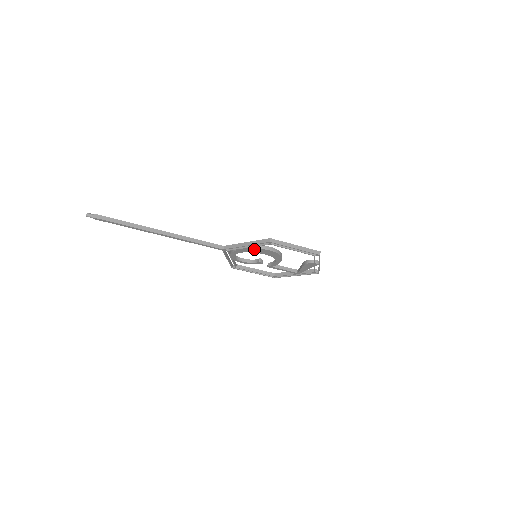
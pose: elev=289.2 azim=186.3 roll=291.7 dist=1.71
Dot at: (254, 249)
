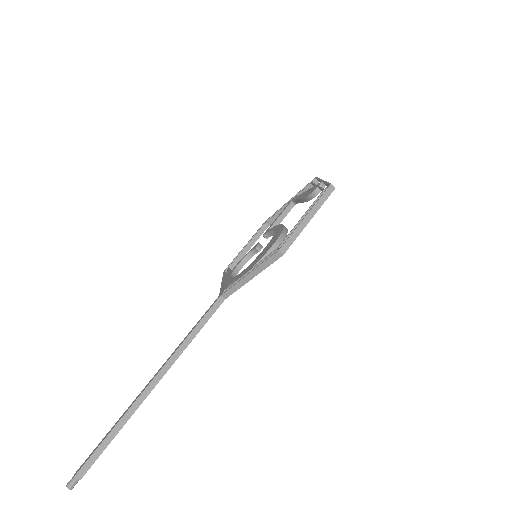
Dot at: occluded
